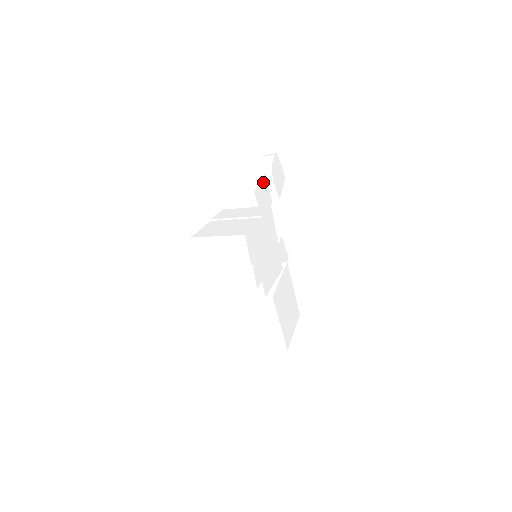
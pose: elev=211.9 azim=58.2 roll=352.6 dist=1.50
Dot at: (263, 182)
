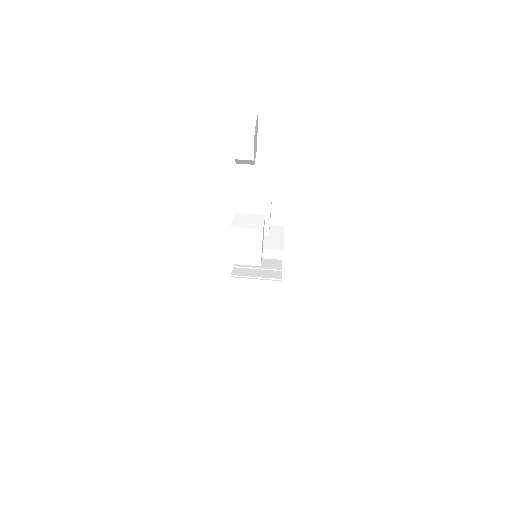
Dot at: (262, 237)
